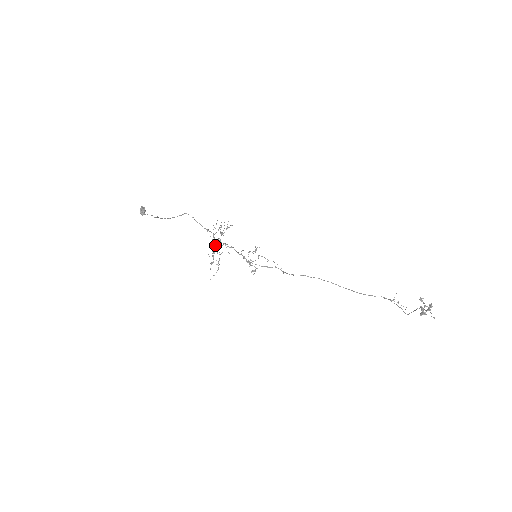
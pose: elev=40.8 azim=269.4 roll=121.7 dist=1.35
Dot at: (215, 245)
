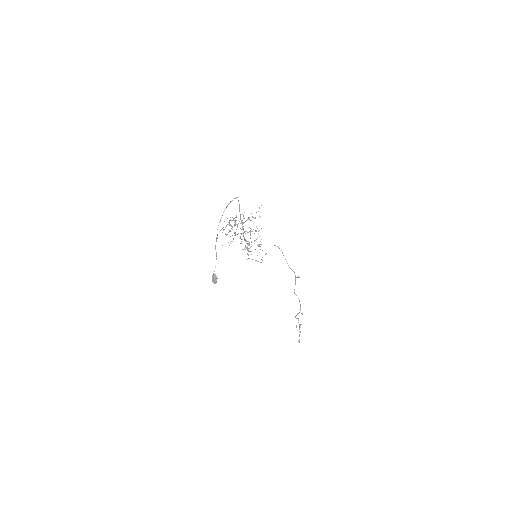
Dot at: occluded
